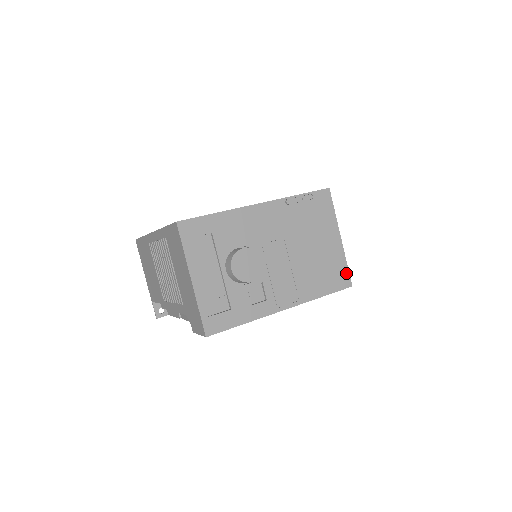
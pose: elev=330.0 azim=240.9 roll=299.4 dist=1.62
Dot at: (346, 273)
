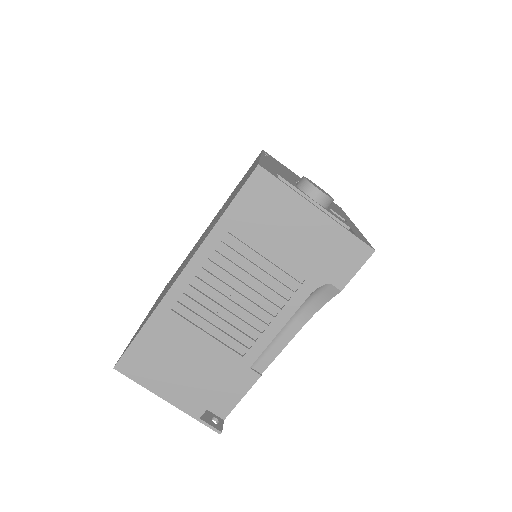
Dot at: occluded
